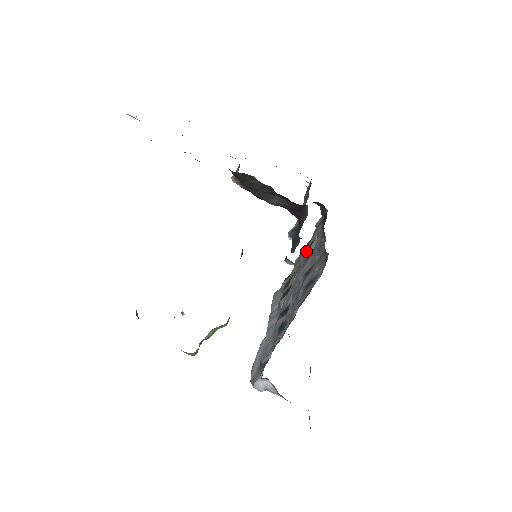
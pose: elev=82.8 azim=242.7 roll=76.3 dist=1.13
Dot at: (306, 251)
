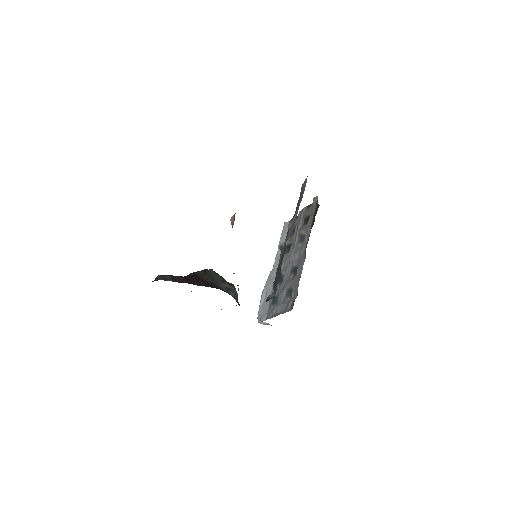
Dot at: (303, 222)
